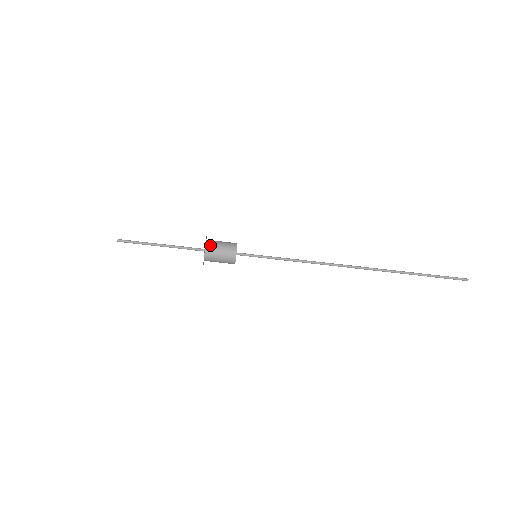
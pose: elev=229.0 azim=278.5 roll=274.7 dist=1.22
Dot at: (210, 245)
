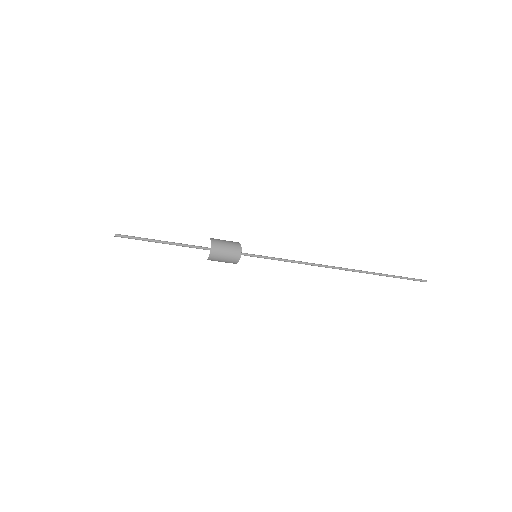
Dot at: (215, 251)
